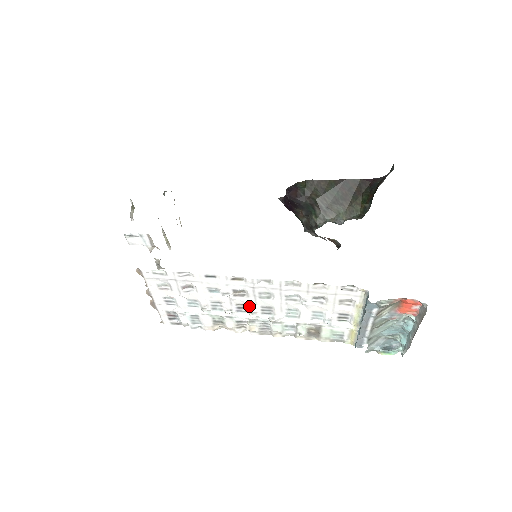
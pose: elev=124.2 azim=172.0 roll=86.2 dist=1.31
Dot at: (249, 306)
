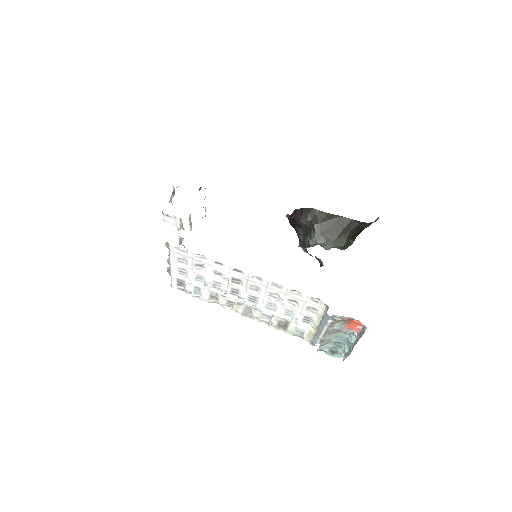
Dot at: (240, 292)
